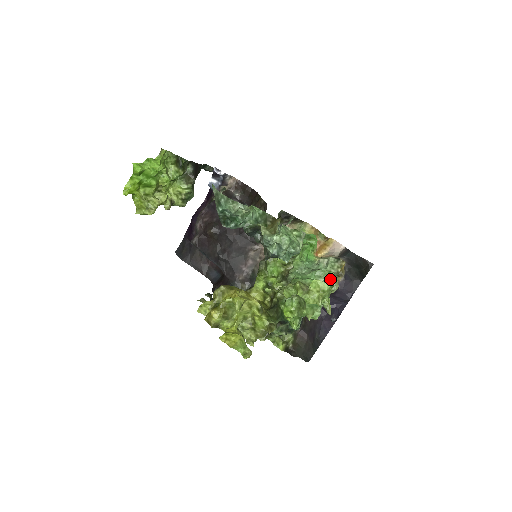
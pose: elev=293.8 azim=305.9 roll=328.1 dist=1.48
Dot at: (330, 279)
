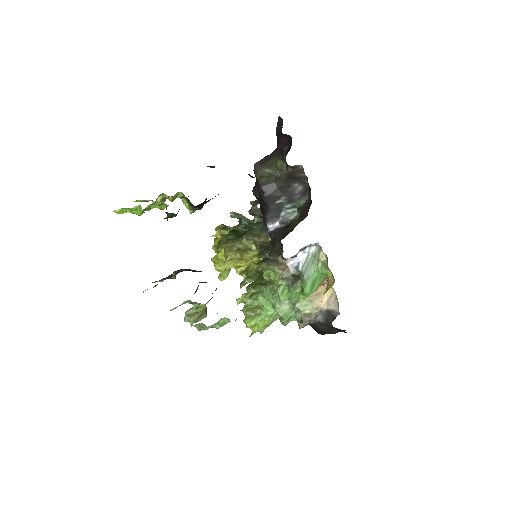
Dot at: (282, 320)
